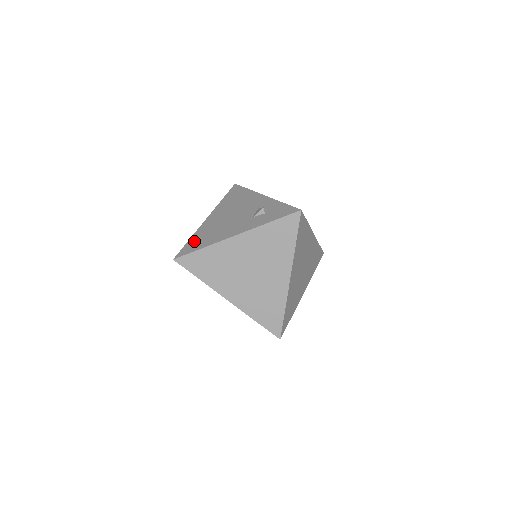
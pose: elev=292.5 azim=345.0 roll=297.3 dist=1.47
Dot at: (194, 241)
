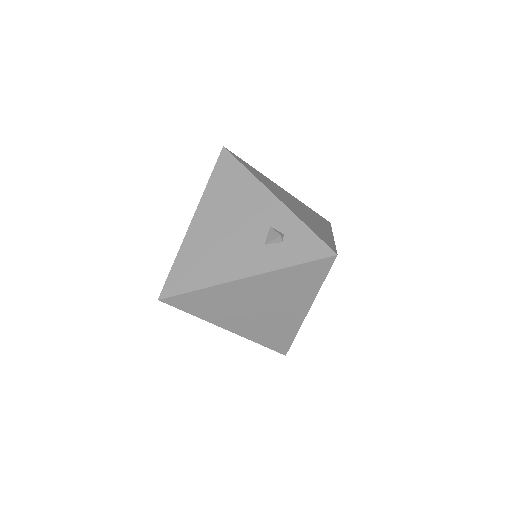
Dot at: (182, 269)
